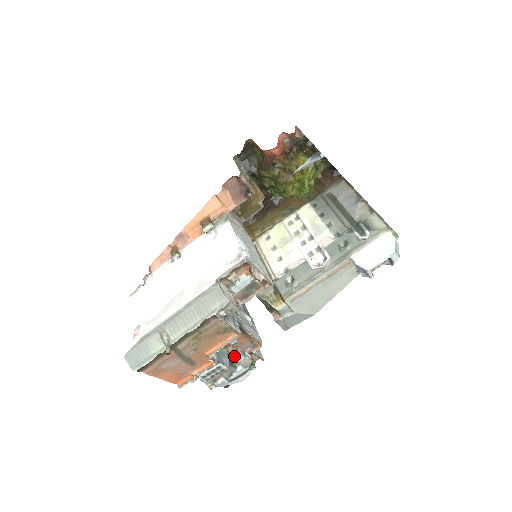
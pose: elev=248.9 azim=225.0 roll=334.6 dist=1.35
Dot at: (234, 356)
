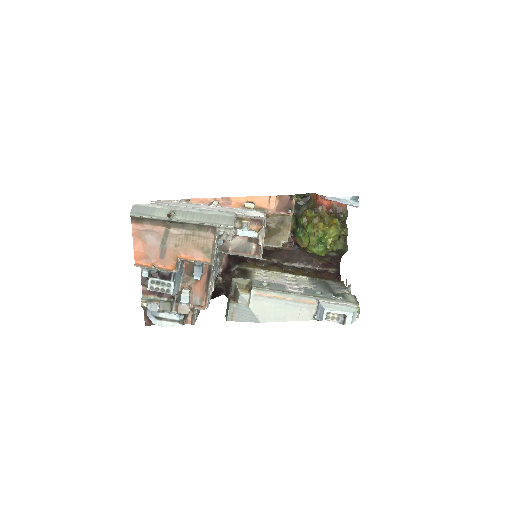
Dot at: (184, 292)
